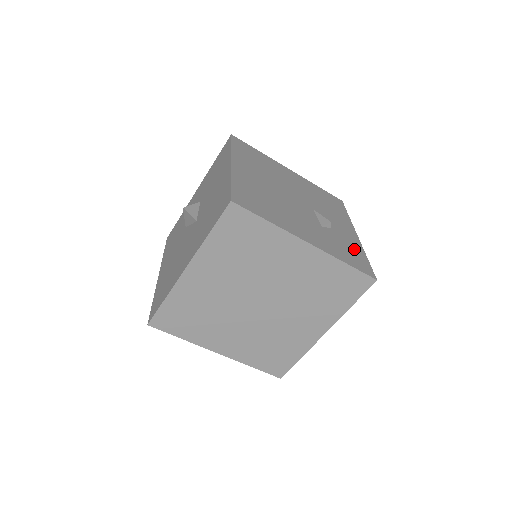
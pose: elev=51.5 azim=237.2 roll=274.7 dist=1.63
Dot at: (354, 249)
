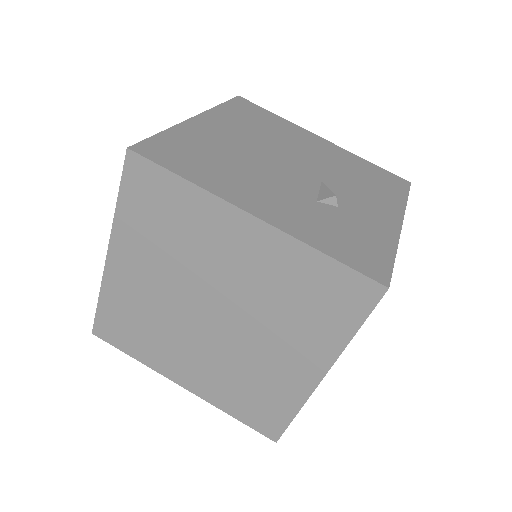
Dot at: (371, 239)
